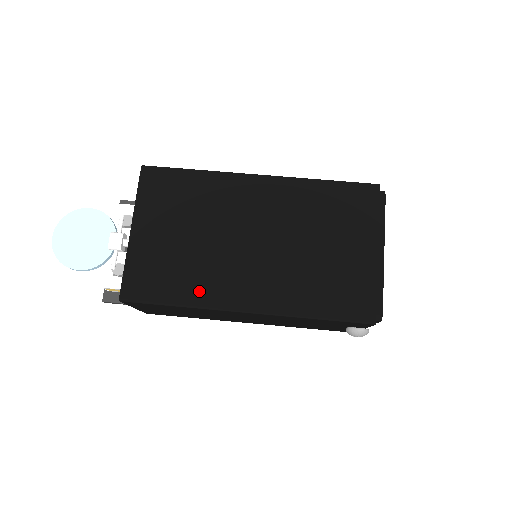
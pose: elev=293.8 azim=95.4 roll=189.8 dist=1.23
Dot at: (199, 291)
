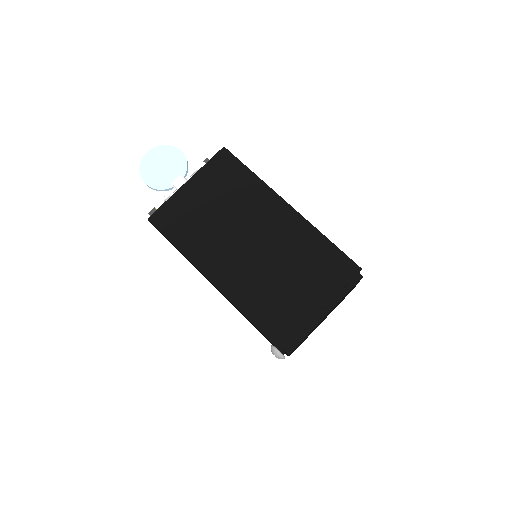
Dot at: (195, 249)
